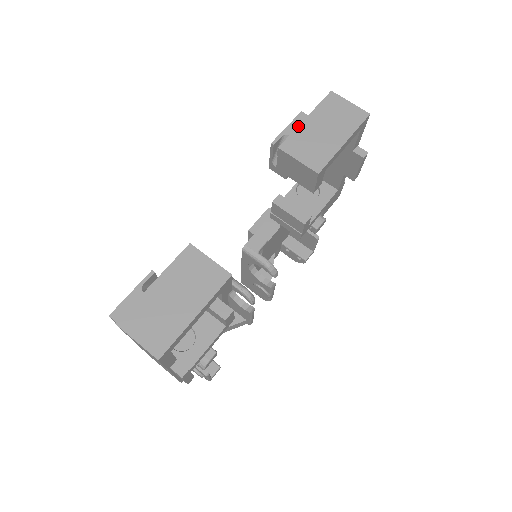
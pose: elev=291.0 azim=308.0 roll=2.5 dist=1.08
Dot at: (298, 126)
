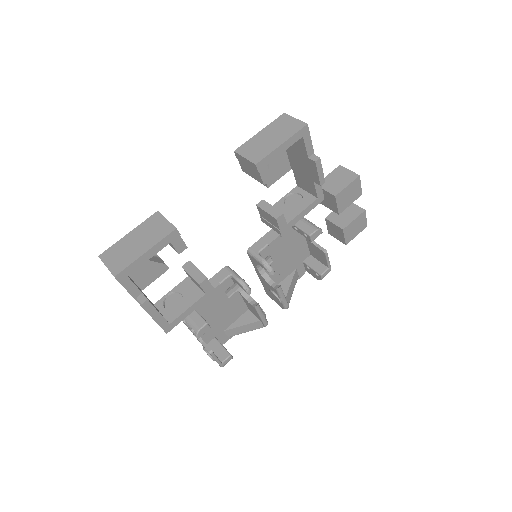
Dot at: (252, 137)
